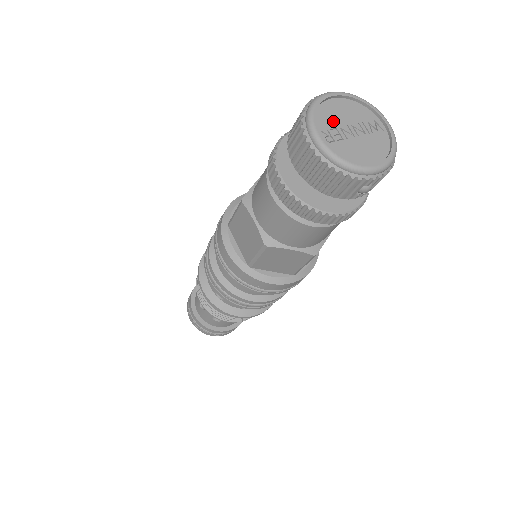
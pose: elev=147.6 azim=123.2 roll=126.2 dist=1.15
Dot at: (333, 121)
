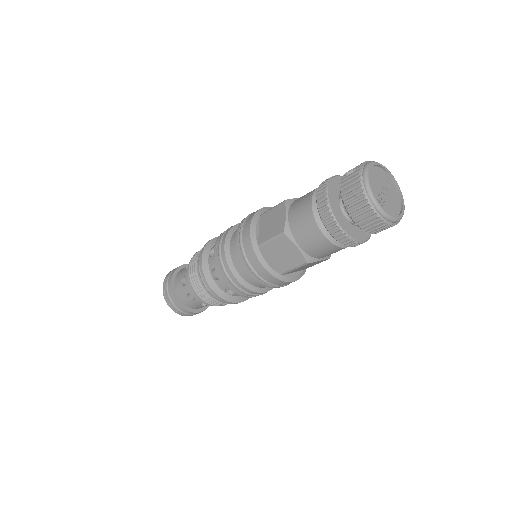
Dot at: (377, 188)
